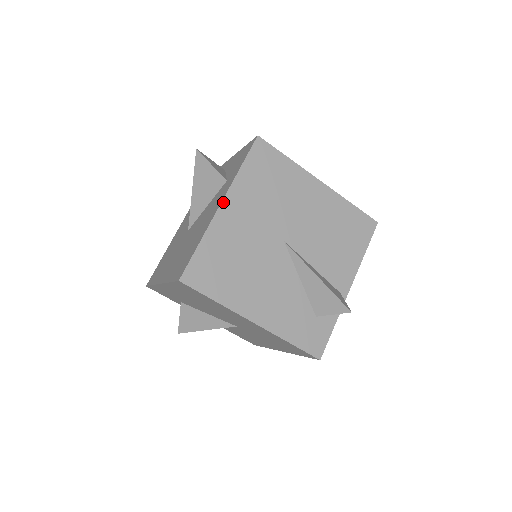
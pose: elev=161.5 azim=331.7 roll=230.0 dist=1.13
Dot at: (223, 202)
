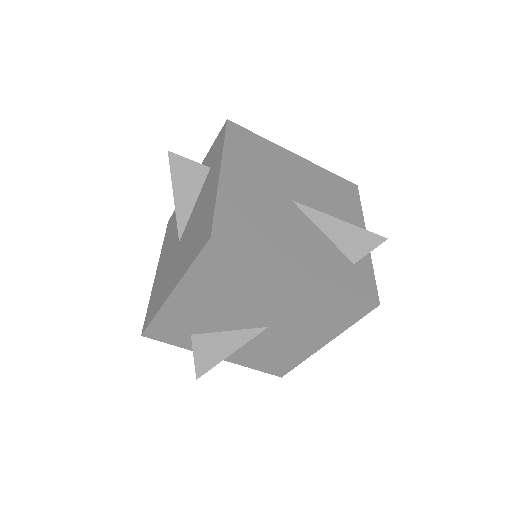
Dot at: (222, 168)
